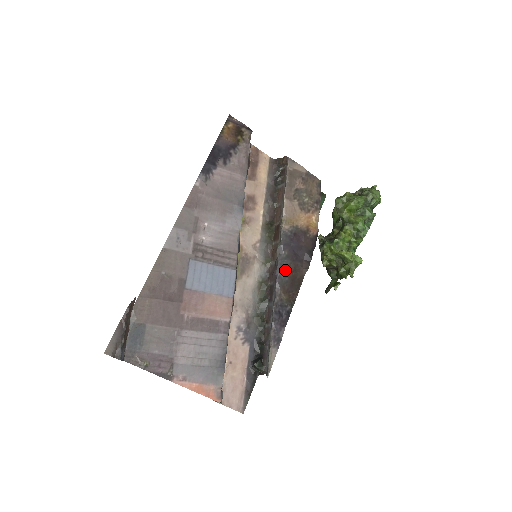
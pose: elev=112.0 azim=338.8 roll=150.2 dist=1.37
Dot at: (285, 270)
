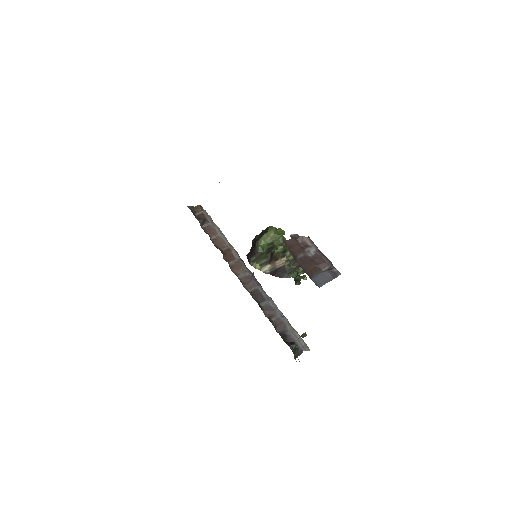
Dot at: occluded
